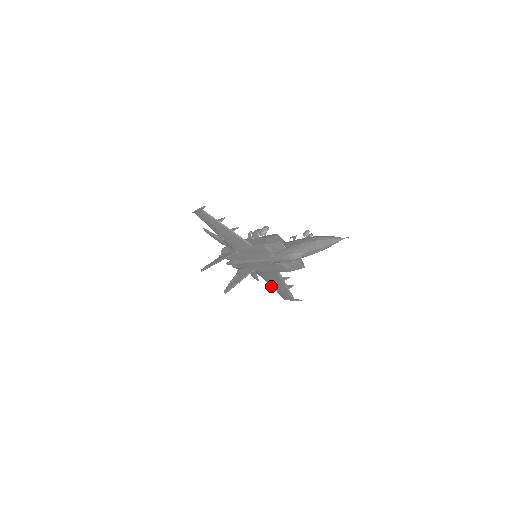
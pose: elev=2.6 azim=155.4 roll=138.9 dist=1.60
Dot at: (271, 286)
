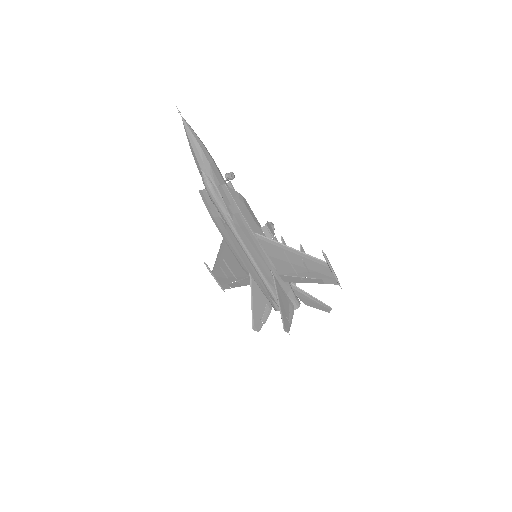
Dot at: (313, 282)
